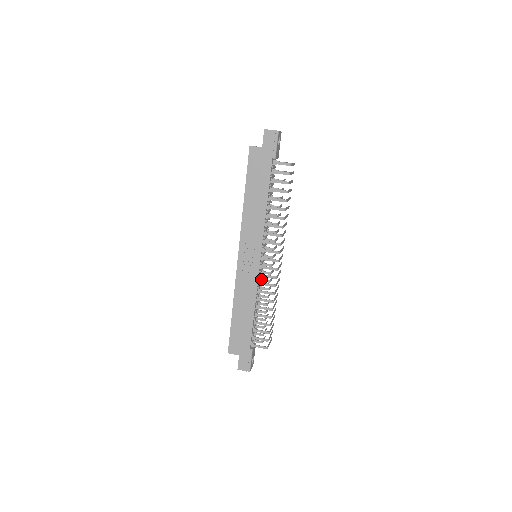
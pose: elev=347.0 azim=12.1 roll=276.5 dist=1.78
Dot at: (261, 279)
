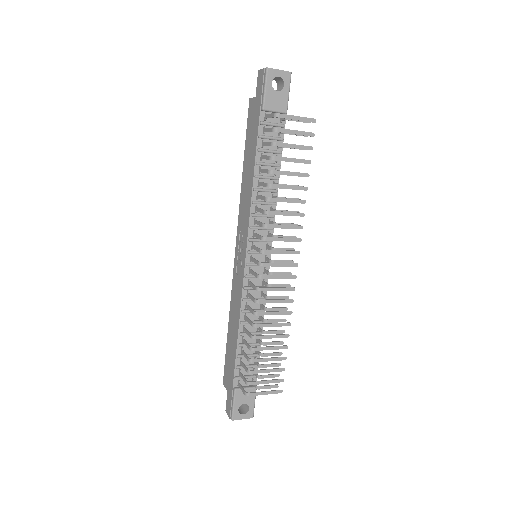
Dot at: (262, 292)
